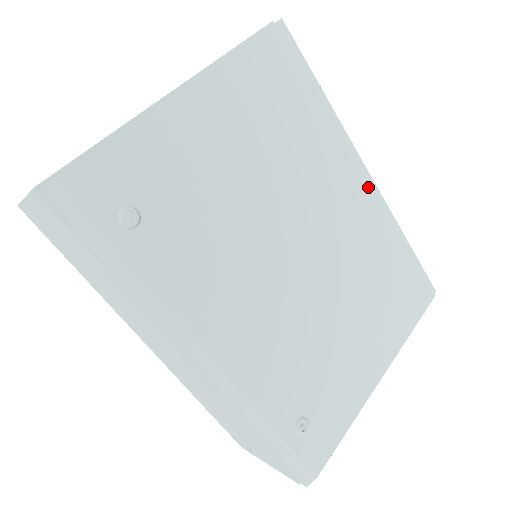
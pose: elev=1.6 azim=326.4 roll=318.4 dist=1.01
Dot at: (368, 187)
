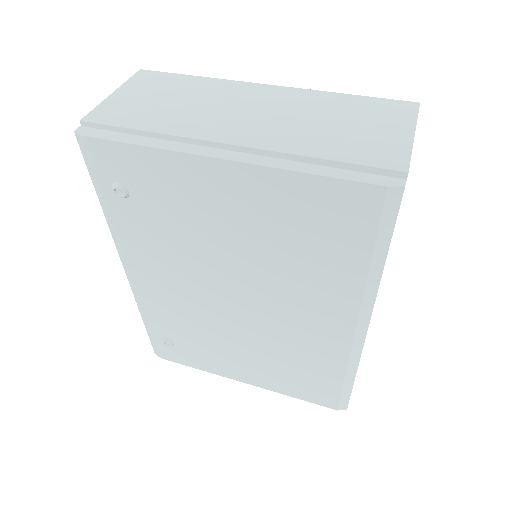
Dot at: (350, 335)
